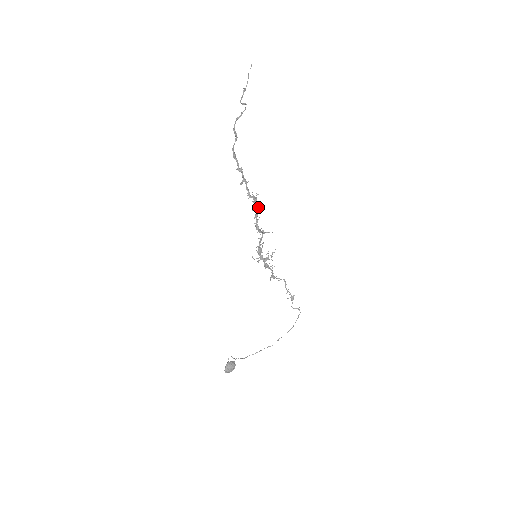
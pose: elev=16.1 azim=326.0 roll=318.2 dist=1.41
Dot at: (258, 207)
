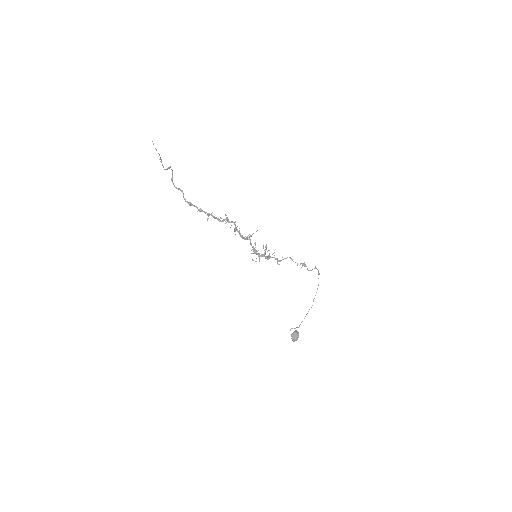
Dot at: occluded
